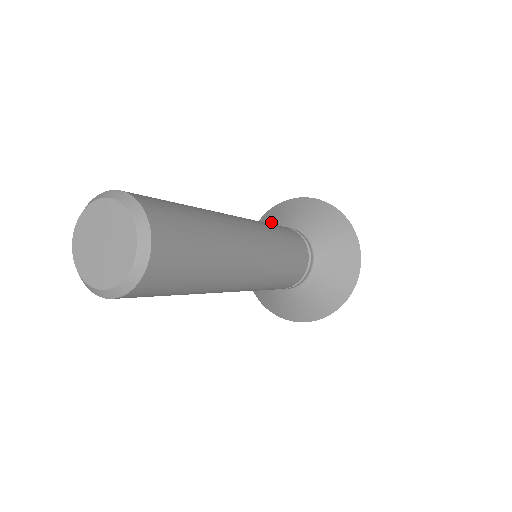
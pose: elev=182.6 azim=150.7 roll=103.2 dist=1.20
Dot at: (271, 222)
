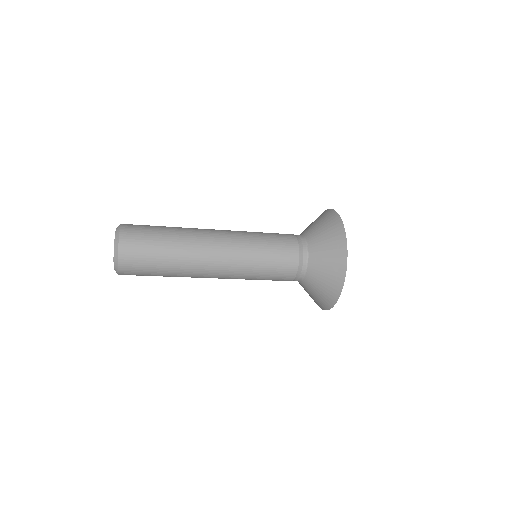
Dot at: (311, 224)
